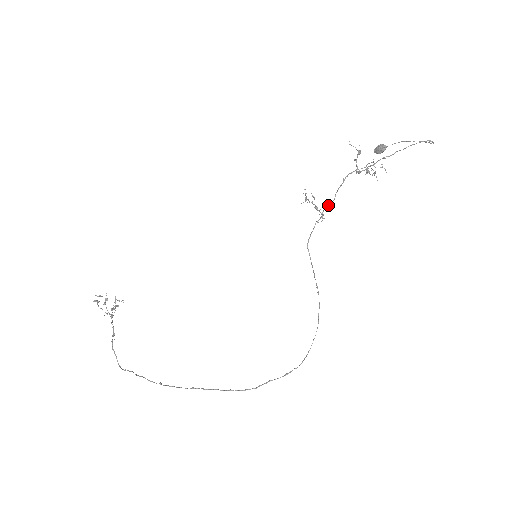
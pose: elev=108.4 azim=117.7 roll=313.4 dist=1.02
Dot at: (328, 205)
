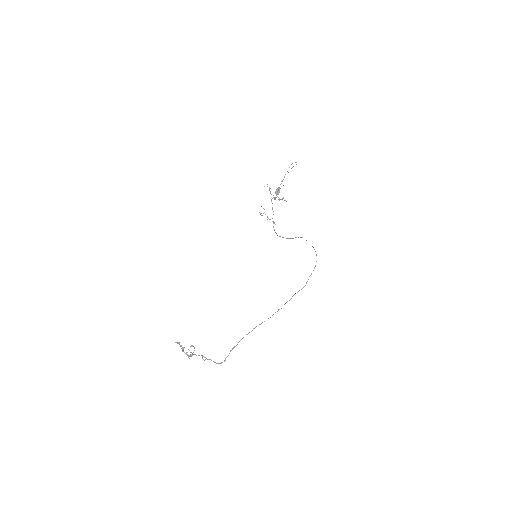
Dot at: occluded
